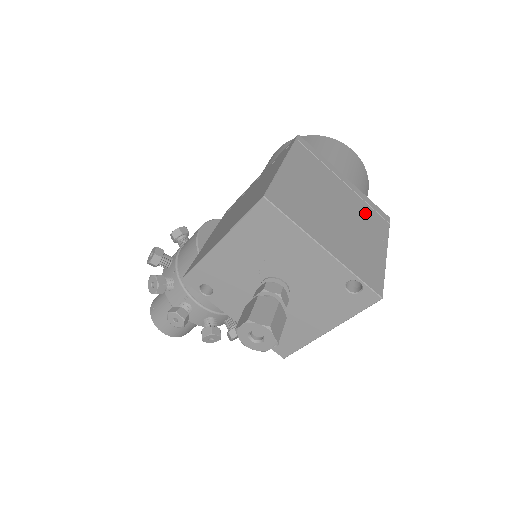
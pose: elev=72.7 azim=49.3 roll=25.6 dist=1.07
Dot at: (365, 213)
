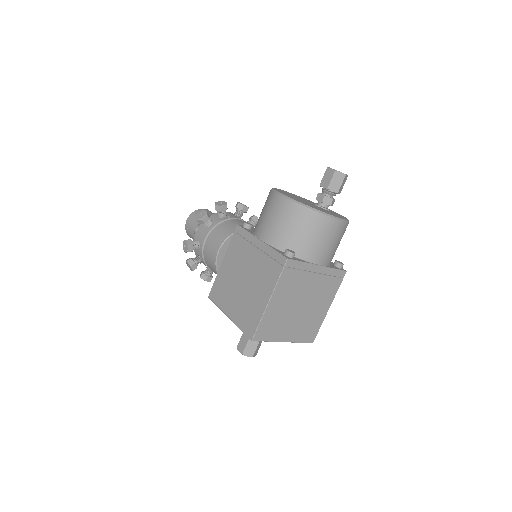
Dot at: (324, 287)
